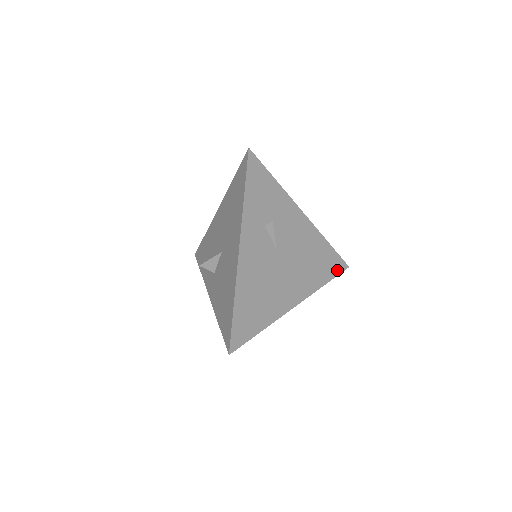
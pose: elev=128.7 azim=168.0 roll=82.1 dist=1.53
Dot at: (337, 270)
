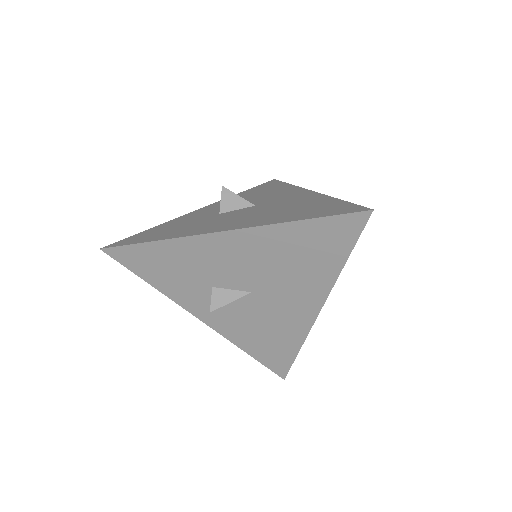
Dot at: occluded
